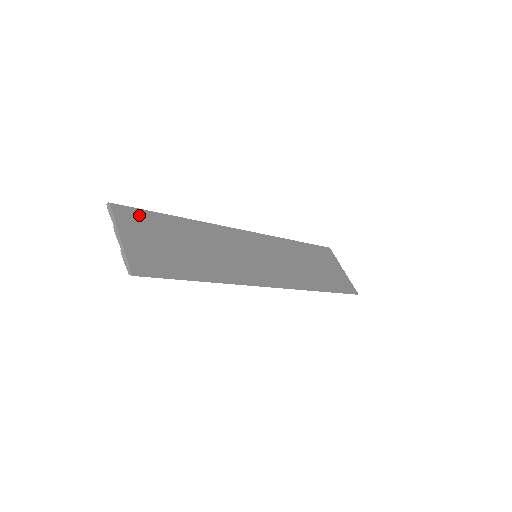
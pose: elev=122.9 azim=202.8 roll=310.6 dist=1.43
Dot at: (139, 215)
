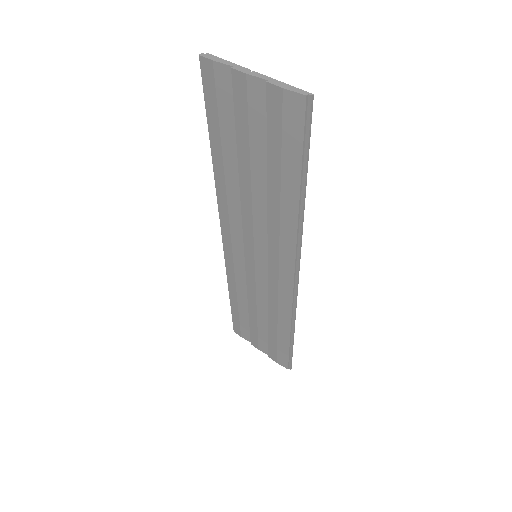
Dot at: occluded
